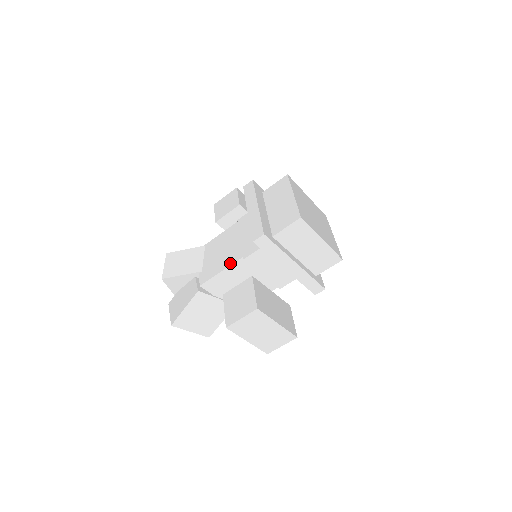
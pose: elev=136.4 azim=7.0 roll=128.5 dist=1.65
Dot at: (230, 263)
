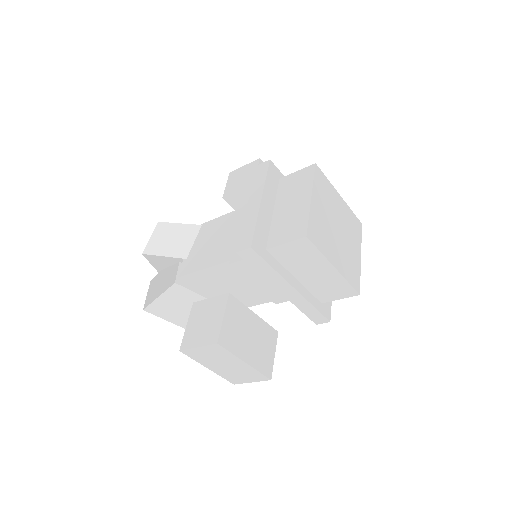
Dot at: (215, 262)
